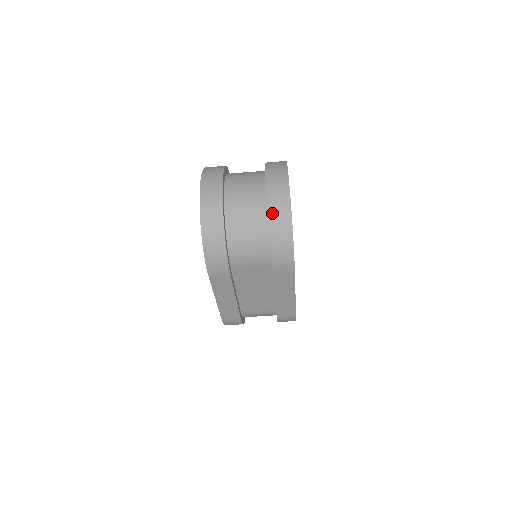
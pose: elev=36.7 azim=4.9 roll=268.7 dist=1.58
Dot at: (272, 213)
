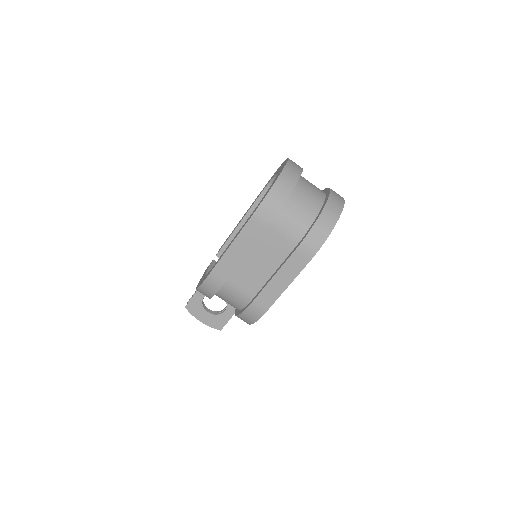
Dot at: (328, 208)
